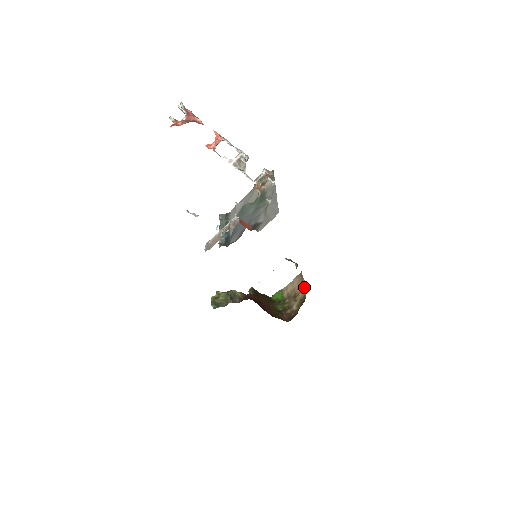
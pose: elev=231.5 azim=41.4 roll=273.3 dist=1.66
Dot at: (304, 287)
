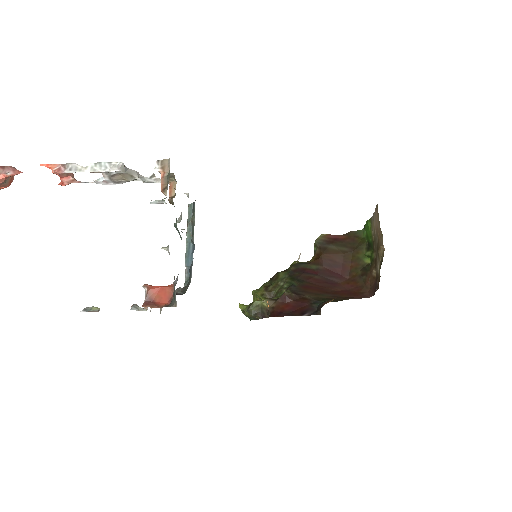
Dot at: (382, 237)
